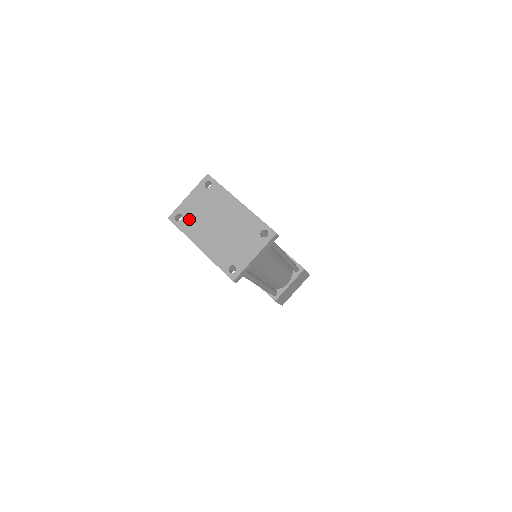
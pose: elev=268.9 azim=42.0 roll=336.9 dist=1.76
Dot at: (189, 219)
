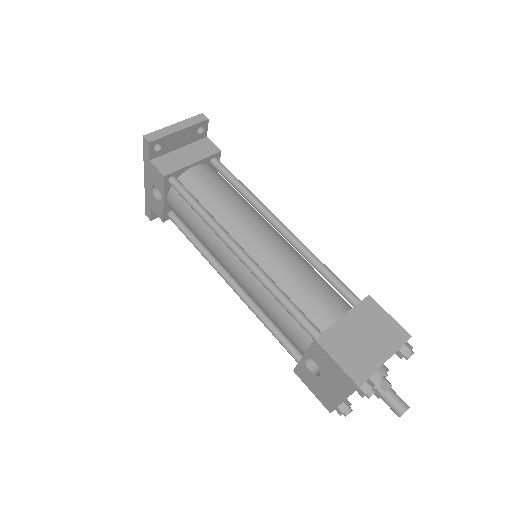
Dot at: occluded
